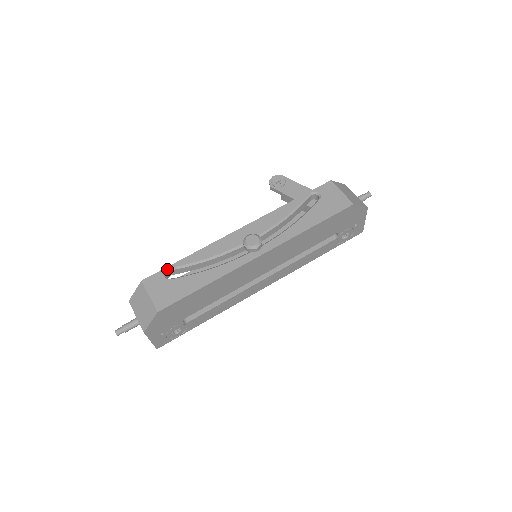
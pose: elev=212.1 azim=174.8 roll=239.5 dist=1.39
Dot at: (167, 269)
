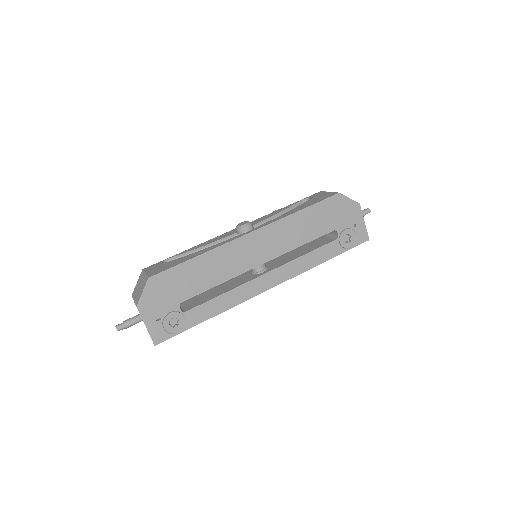
Dot at: (167, 259)
